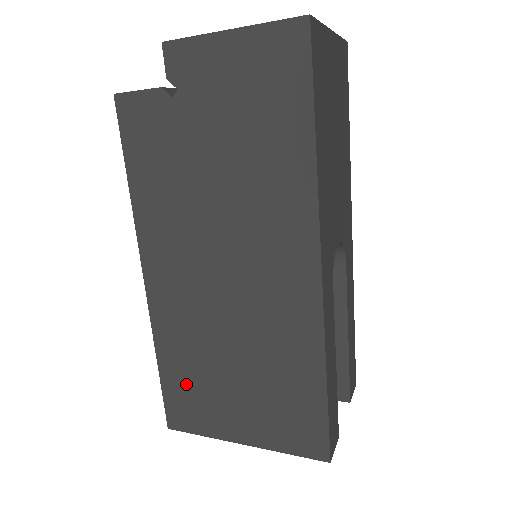
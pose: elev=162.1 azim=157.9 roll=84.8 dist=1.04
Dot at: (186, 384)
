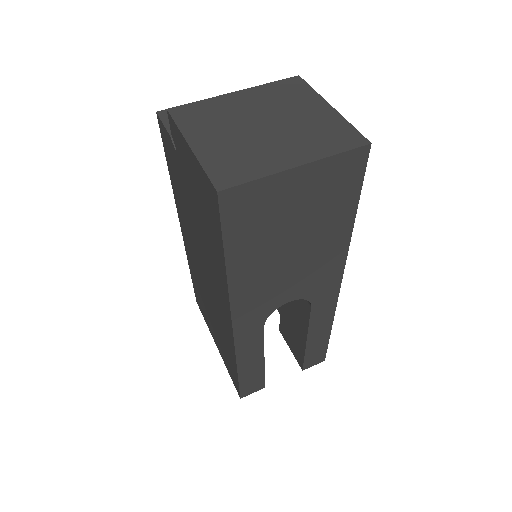
Dot at: (199, 295)
